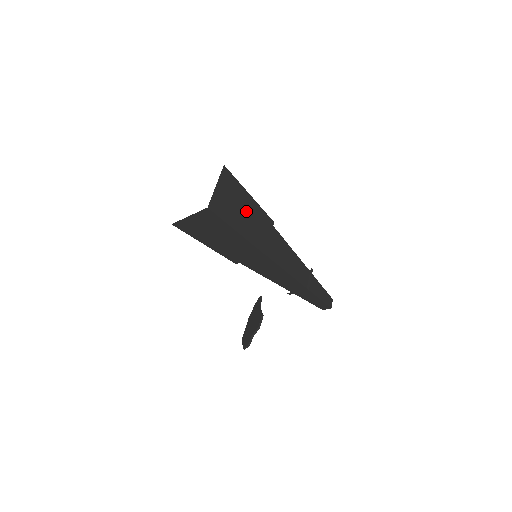
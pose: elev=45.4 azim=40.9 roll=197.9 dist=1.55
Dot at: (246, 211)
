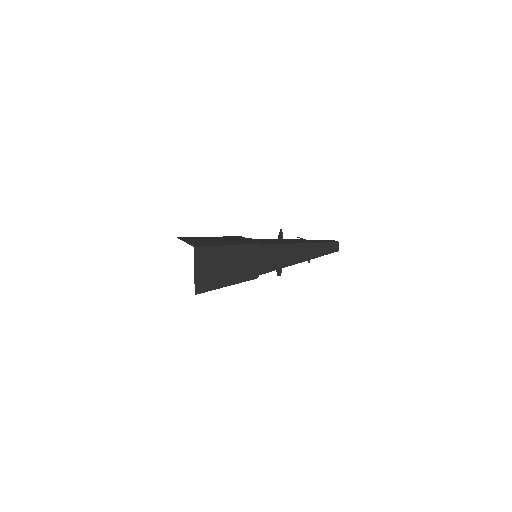
Dot at: (229, 262)
